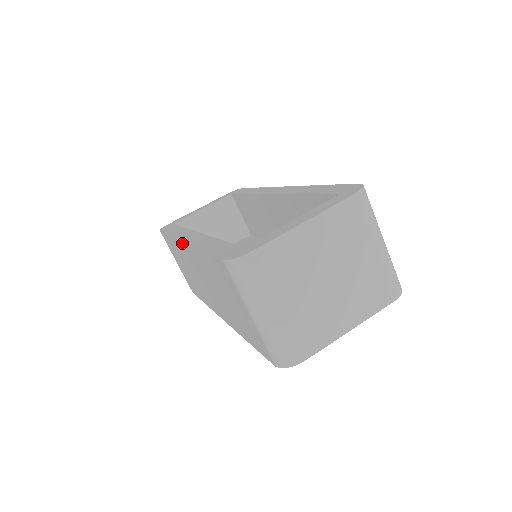
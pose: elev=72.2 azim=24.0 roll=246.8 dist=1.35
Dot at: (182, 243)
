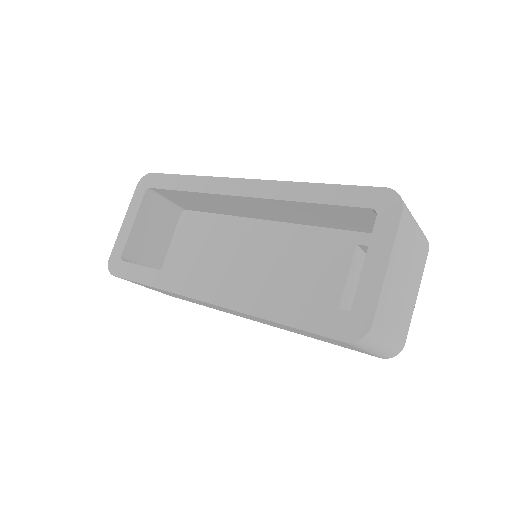
Dot at: occluded
